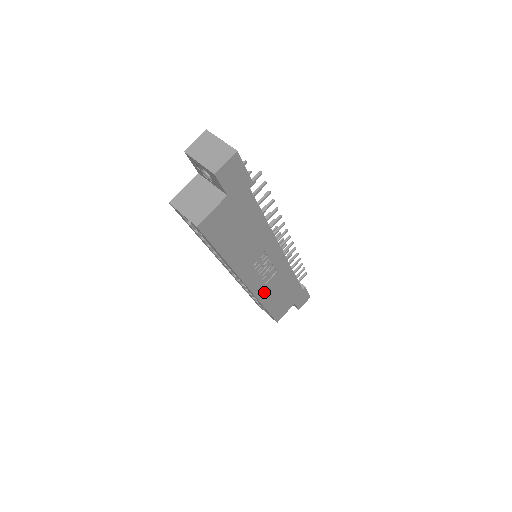
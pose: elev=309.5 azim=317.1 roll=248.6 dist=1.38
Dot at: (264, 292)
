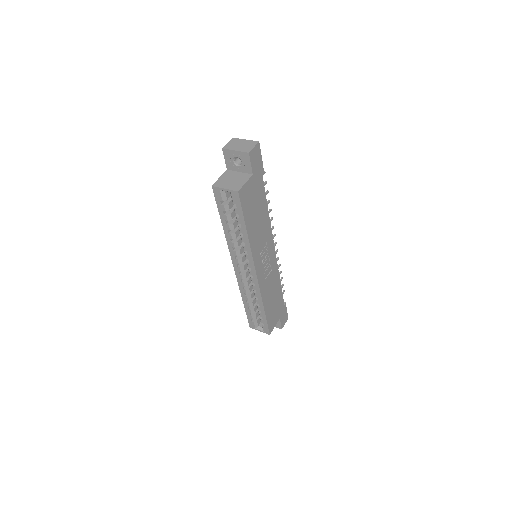
Dot at: (264, 289)
